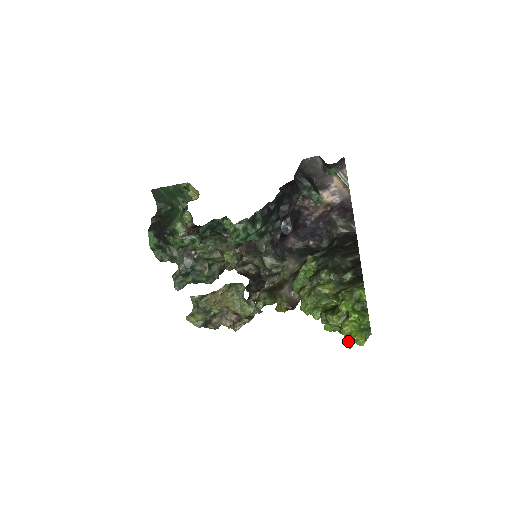
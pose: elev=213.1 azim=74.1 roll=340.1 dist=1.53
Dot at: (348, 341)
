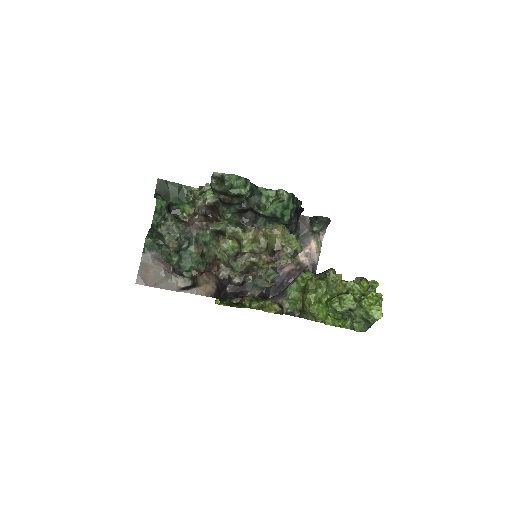
Dot at: (359, 323)
